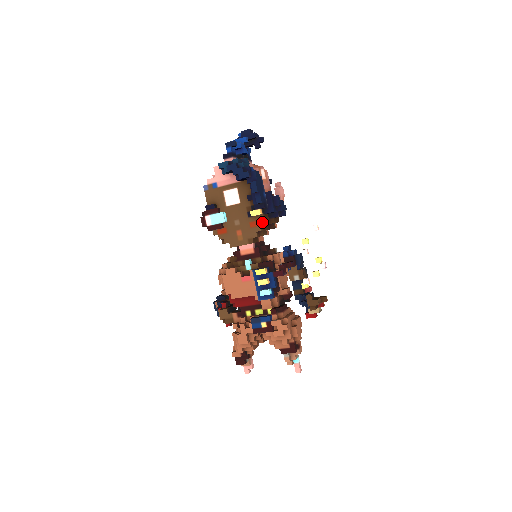
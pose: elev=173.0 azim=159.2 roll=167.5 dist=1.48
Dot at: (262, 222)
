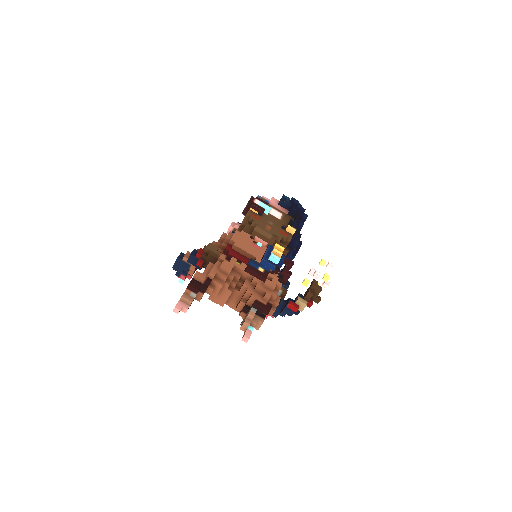
Dot at: (290, 237)
